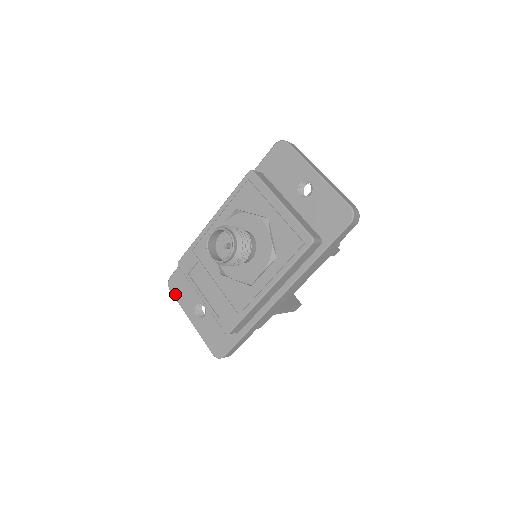
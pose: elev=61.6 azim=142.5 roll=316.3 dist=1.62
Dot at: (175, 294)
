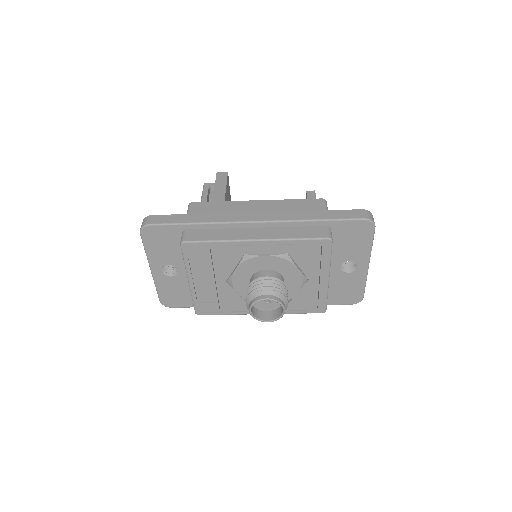
Dot at: (146, 242)
